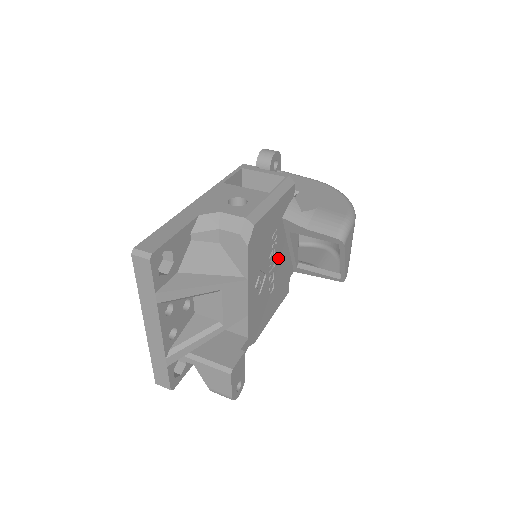
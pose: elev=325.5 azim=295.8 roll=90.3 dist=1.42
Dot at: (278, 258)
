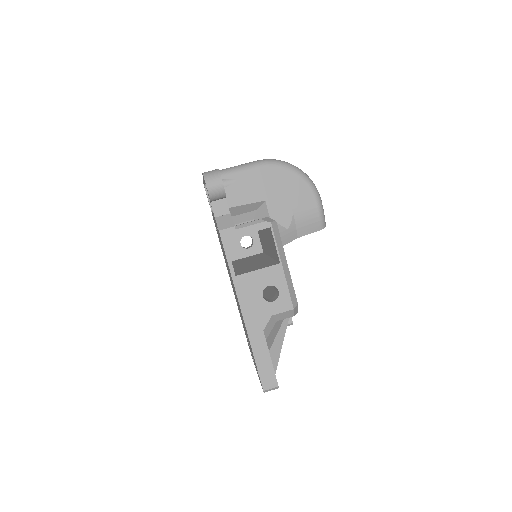
Dot at: occluded
